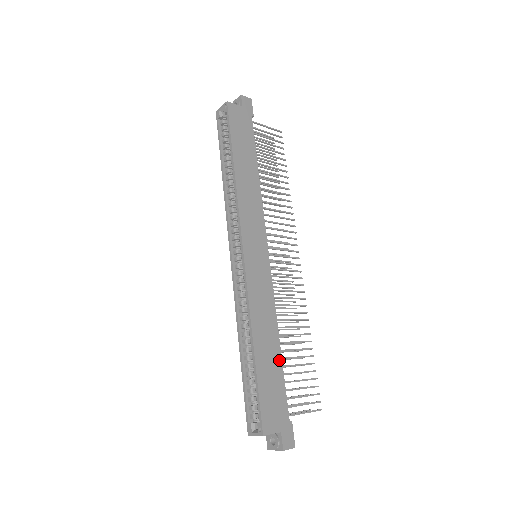
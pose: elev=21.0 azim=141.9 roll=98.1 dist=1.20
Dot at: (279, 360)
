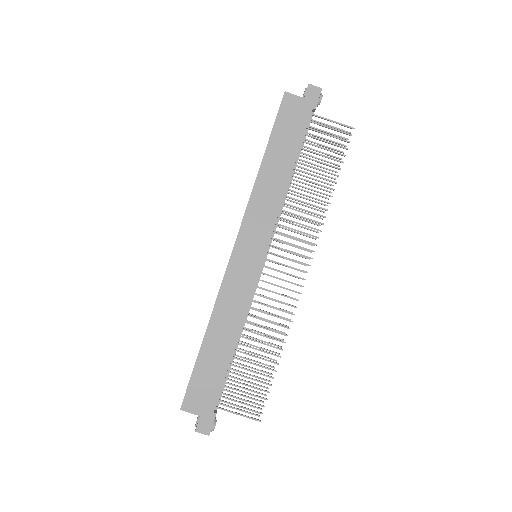
Dot at: (228, 358)
